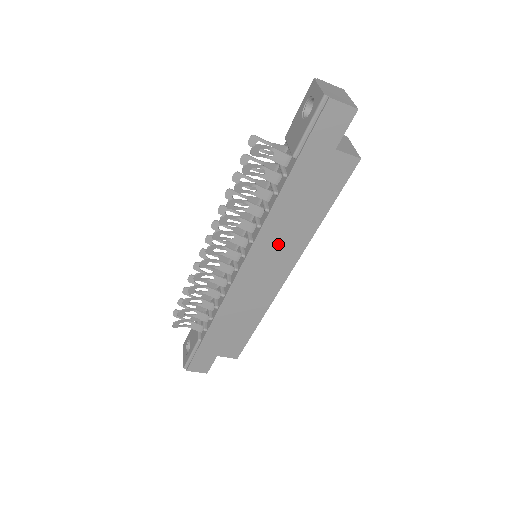
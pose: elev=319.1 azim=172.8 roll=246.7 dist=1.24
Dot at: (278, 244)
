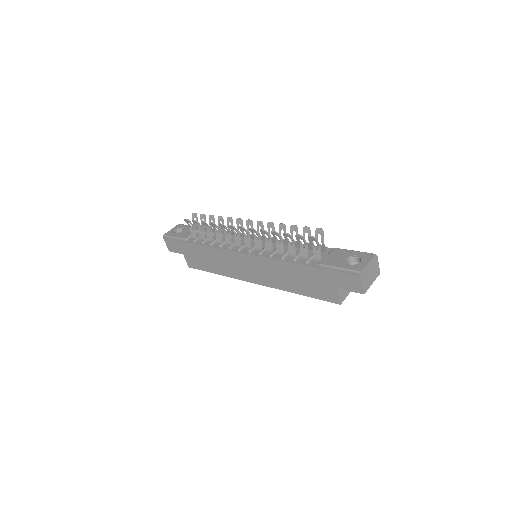
Dot at: (268, 271)
